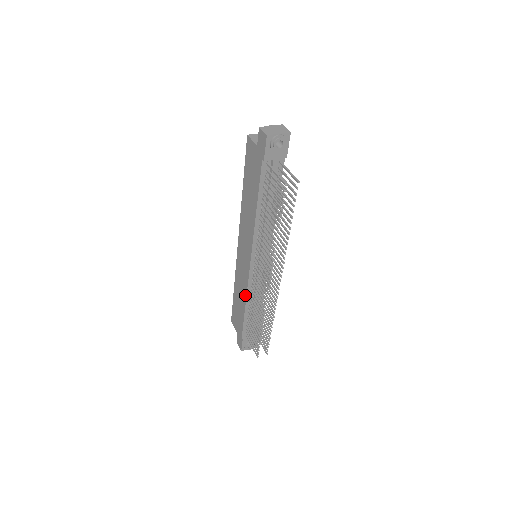
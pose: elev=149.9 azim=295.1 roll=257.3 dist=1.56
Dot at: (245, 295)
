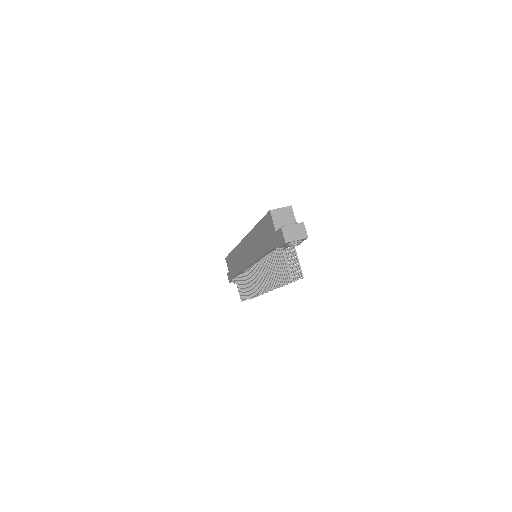
Dot at: (241, 270)
